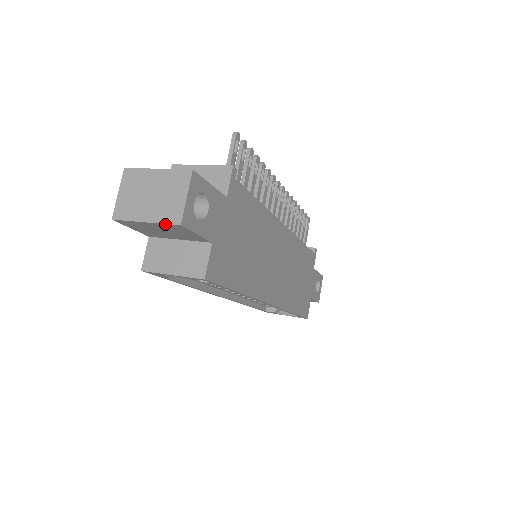
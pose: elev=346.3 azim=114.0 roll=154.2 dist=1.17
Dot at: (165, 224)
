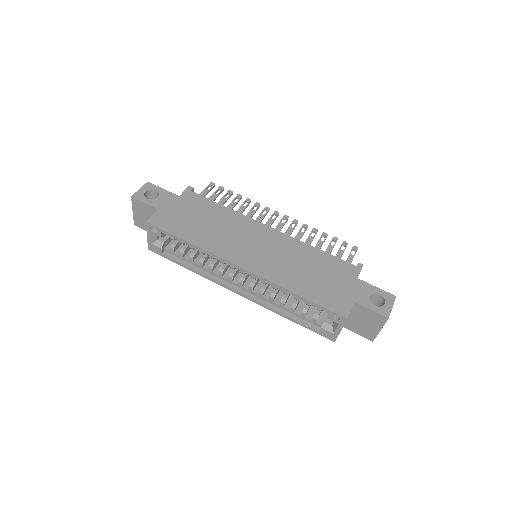
Dot at: (133, 204)
